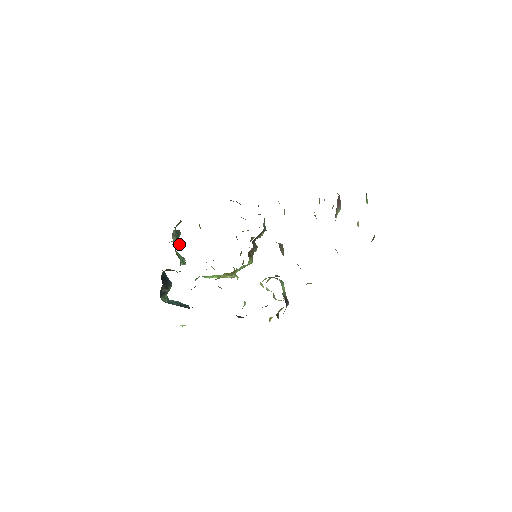
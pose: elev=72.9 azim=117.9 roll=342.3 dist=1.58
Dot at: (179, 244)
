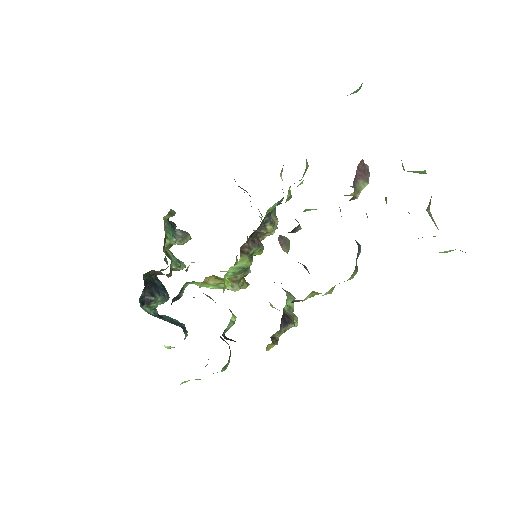
Dot at: (171, 241)
